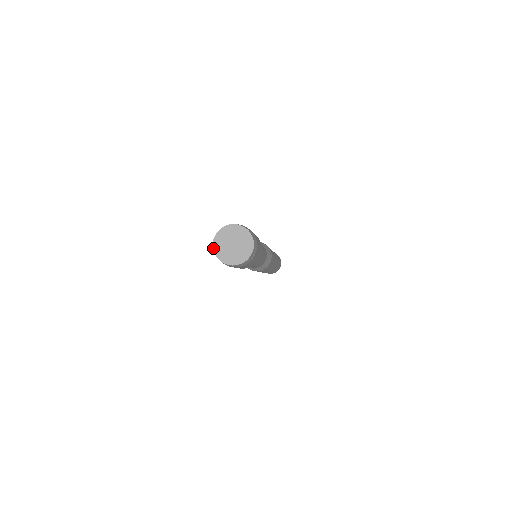
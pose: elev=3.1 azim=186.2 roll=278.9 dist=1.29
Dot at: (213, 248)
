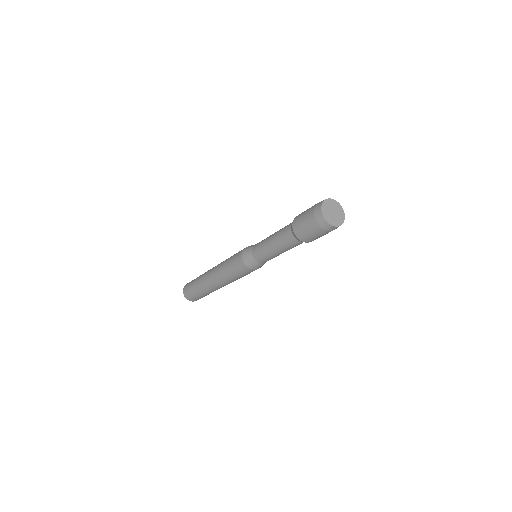
Dot at: (326, 220)
